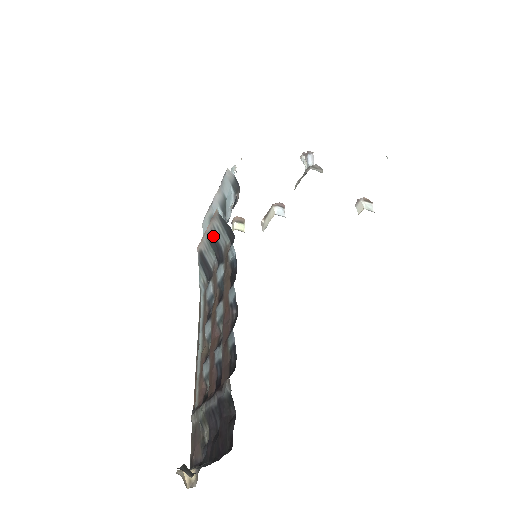
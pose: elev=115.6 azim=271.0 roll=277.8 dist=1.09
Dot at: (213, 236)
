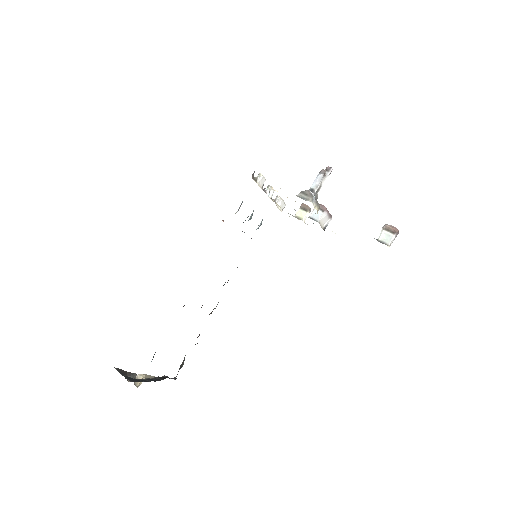
Dot at: occluded
